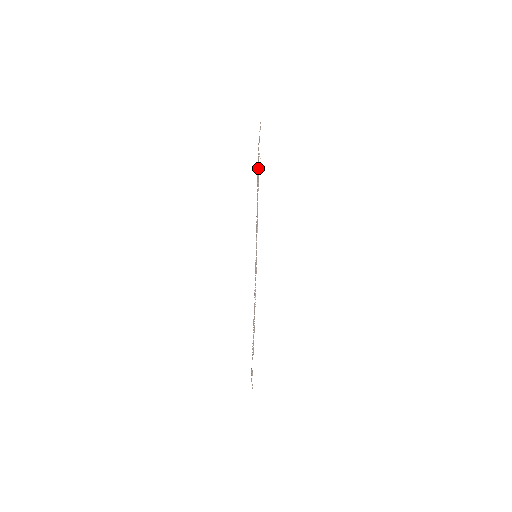
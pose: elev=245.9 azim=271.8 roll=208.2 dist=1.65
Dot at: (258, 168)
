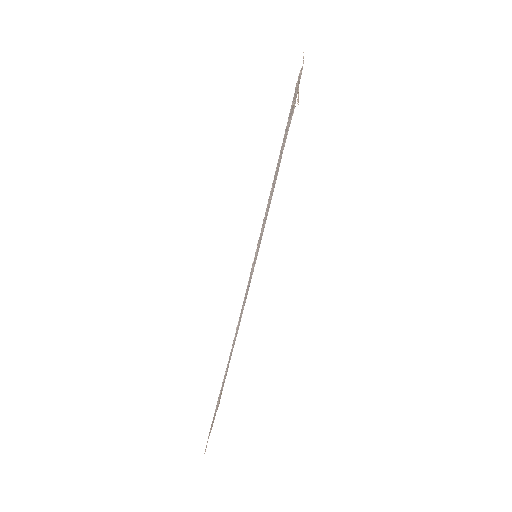
Dot at: (285, 132)
